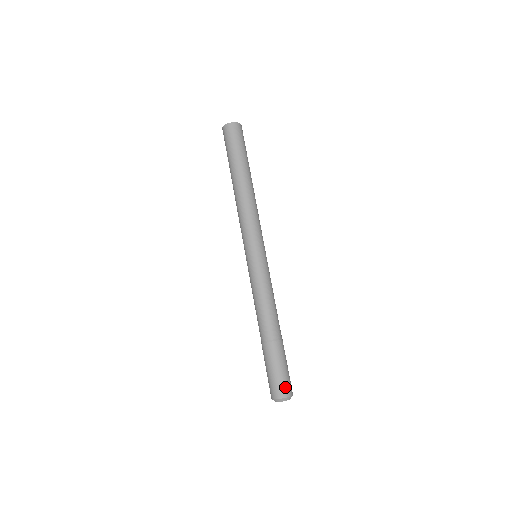
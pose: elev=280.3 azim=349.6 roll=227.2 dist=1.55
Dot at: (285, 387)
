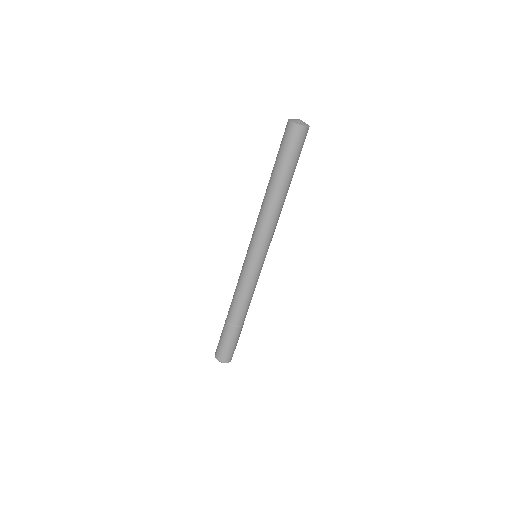
Dot at: (228, 357)
